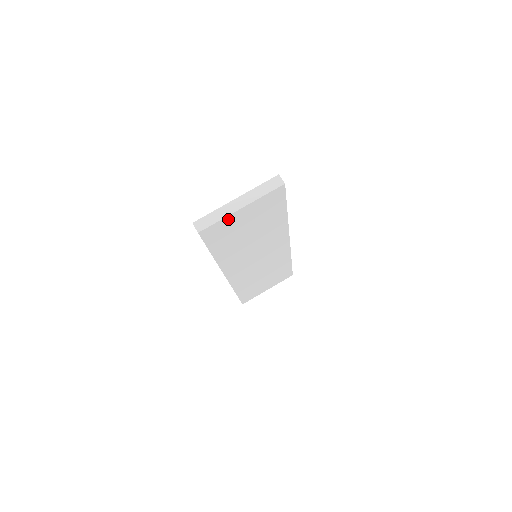
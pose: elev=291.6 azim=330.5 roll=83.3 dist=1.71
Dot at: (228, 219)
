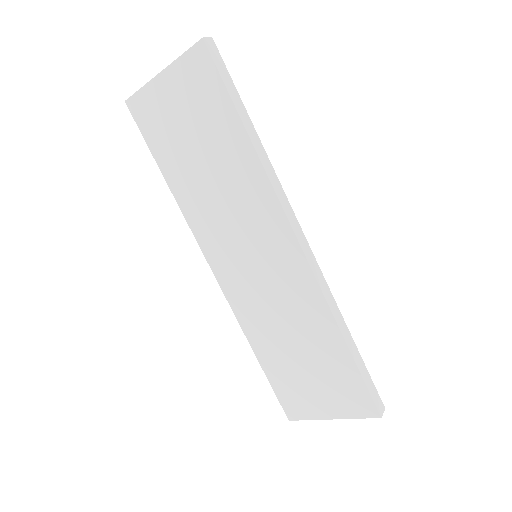
Dot at: (152, 91)
